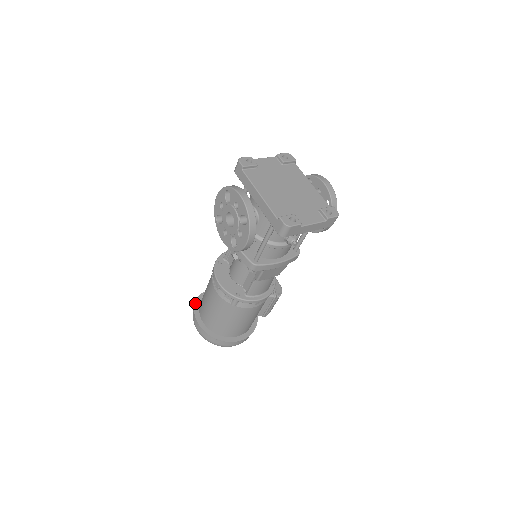
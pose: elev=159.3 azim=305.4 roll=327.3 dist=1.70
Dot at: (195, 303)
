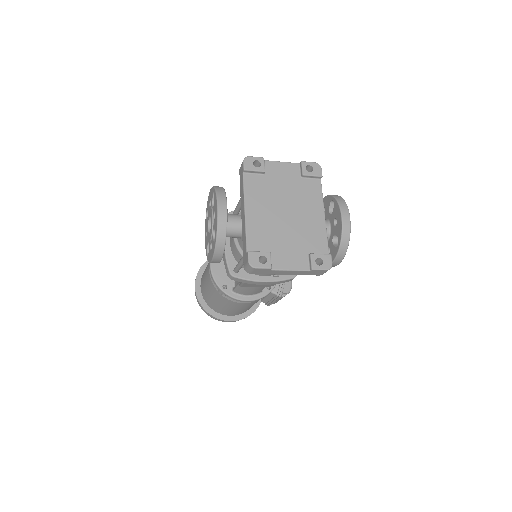
Dot at: (202, 265)
